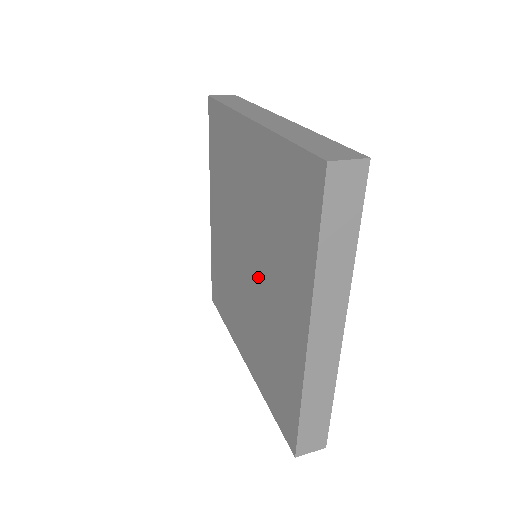
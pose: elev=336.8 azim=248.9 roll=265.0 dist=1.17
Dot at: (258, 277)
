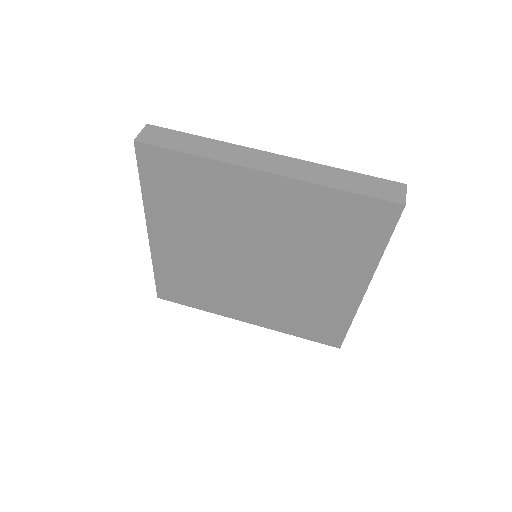
Dot at: (279, 271)
